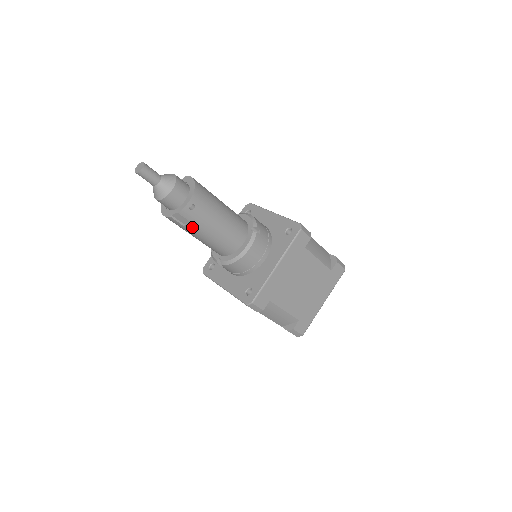
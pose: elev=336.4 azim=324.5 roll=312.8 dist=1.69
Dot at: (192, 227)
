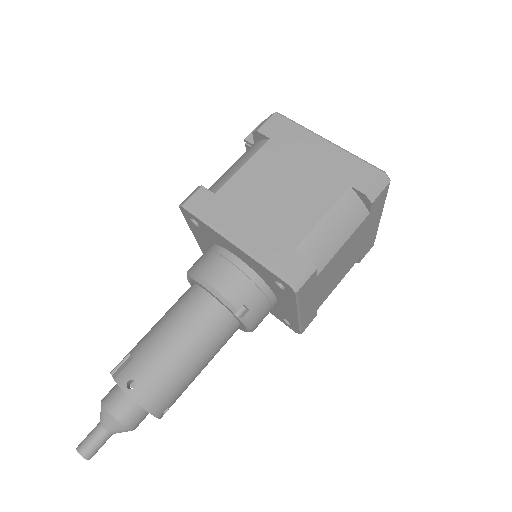
Dot at: occluded
